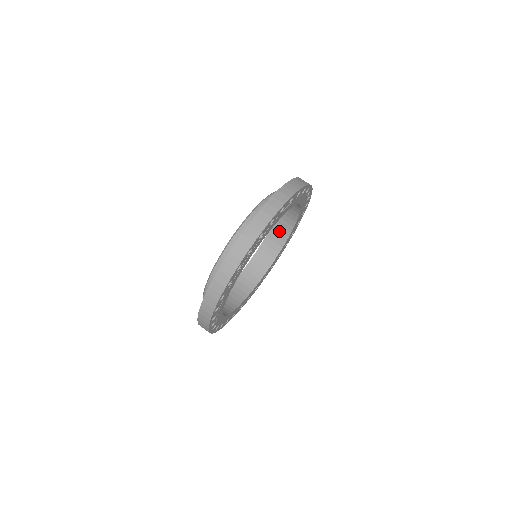
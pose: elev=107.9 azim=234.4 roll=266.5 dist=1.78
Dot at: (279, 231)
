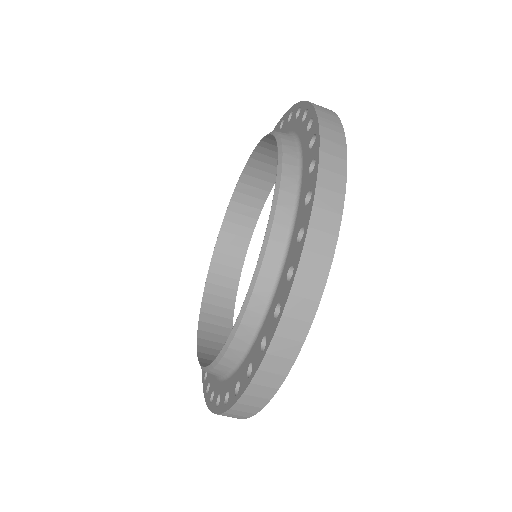
Dot at: occluded
